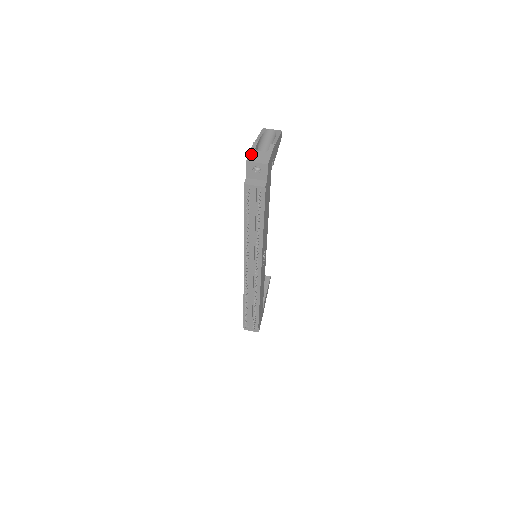
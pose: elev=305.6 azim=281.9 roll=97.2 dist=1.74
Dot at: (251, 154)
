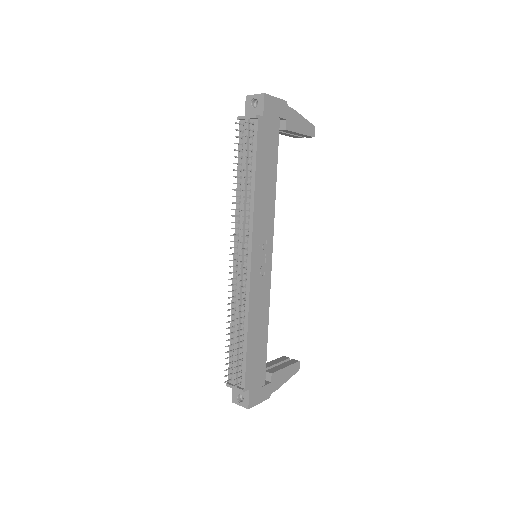
Dot at: occluded
